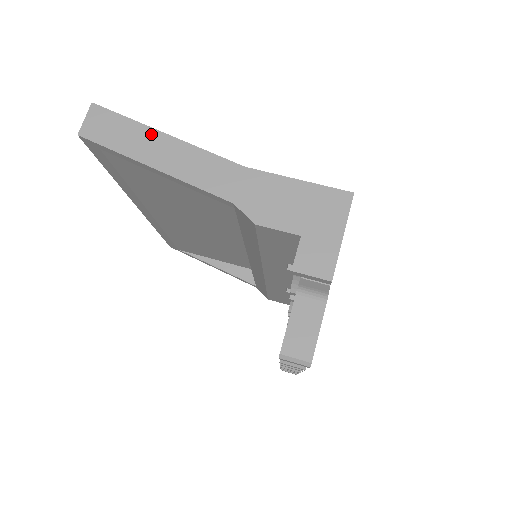
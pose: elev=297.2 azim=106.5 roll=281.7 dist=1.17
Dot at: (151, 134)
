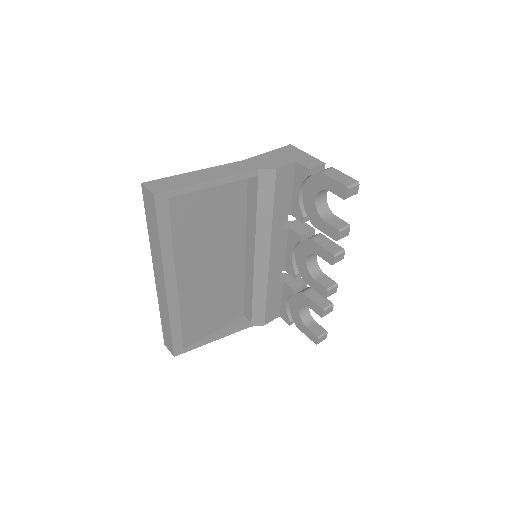
Dot at: (189, 175)
